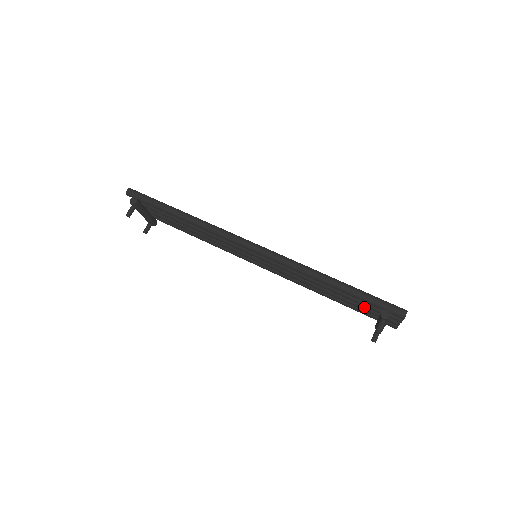
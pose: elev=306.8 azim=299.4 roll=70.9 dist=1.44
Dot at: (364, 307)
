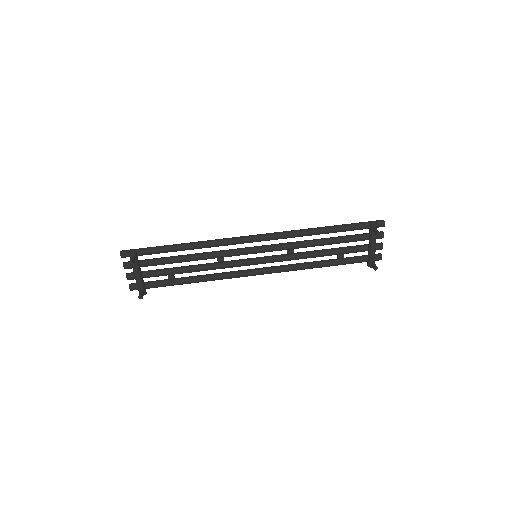
Dot at: (354, 247)
